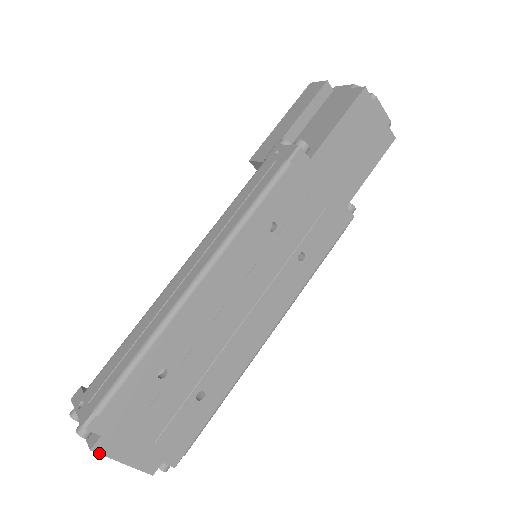
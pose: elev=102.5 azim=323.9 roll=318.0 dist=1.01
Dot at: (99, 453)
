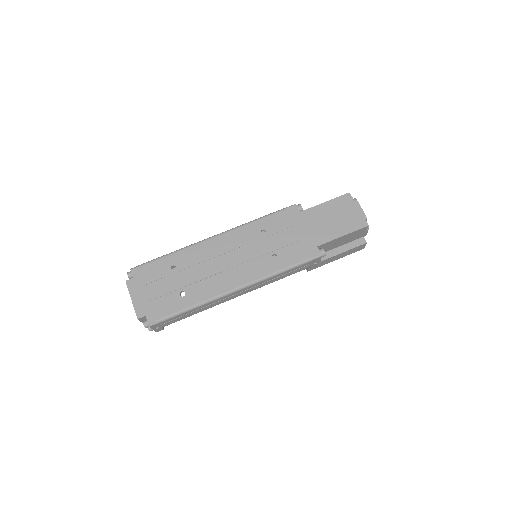
Dot at: (127, 285)
